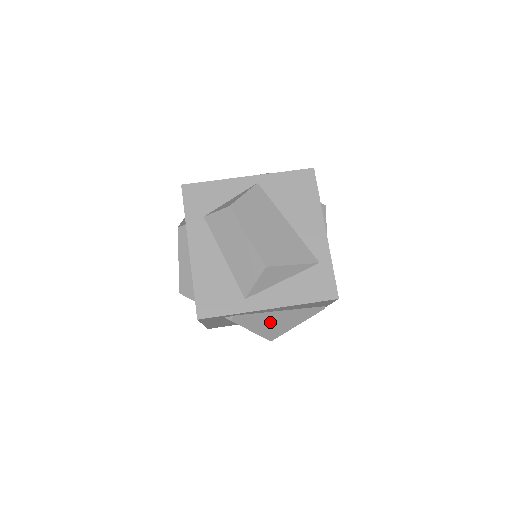
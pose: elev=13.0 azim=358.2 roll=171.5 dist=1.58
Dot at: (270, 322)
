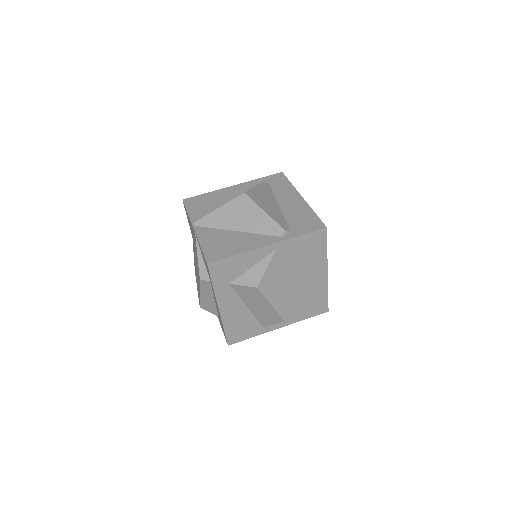
Dot at: occluded
